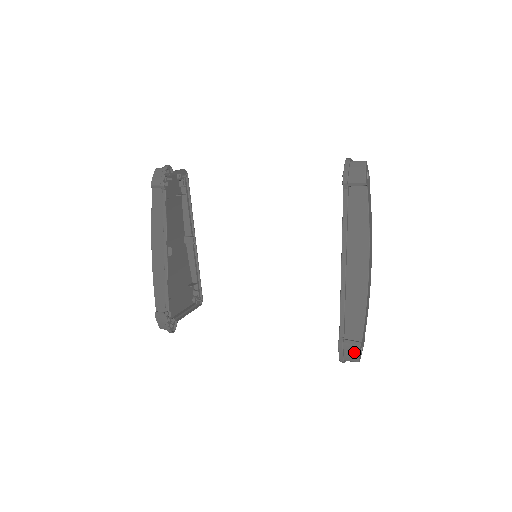
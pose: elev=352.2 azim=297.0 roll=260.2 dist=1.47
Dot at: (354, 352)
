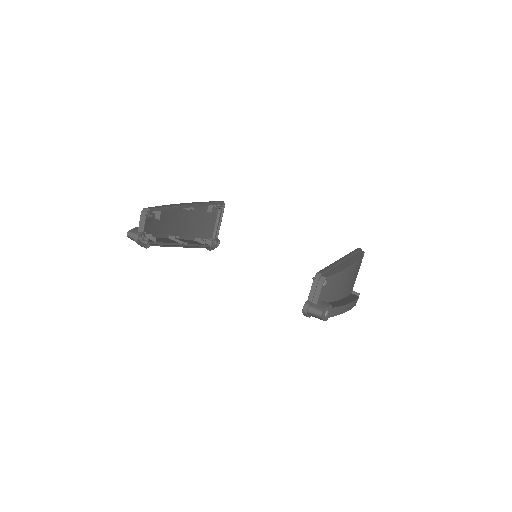
Dot at: occluded
